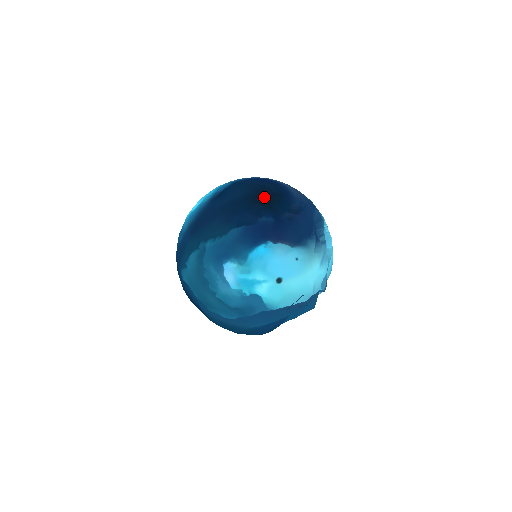
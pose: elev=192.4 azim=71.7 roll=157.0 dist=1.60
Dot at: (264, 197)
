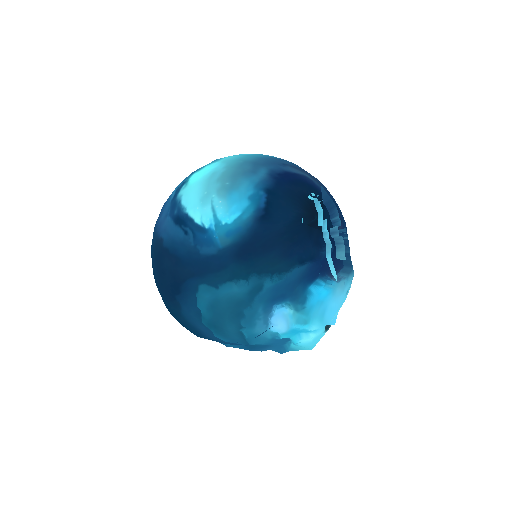
Dot at: (316, 216)
